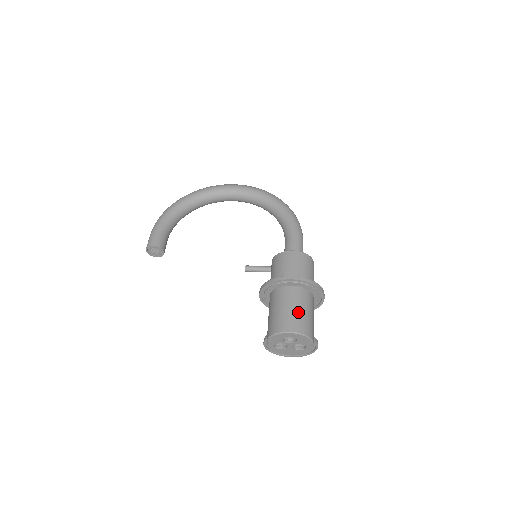
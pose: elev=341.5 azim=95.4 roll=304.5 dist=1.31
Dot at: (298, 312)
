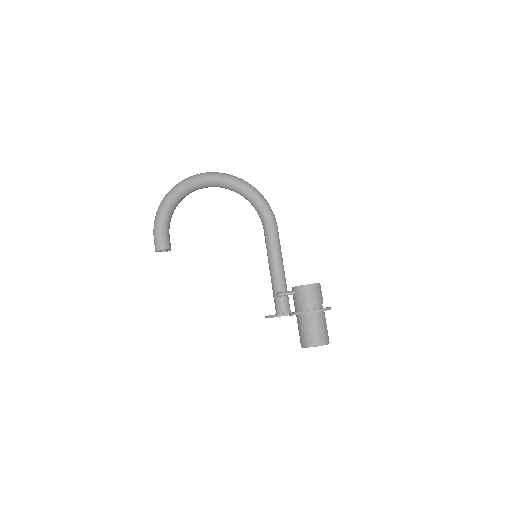
Dot at: (323, 330)
